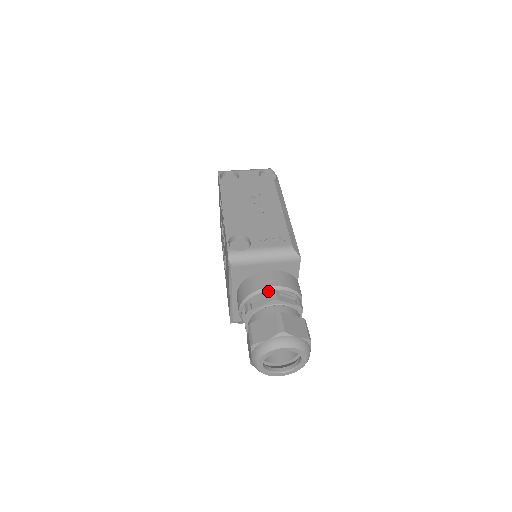
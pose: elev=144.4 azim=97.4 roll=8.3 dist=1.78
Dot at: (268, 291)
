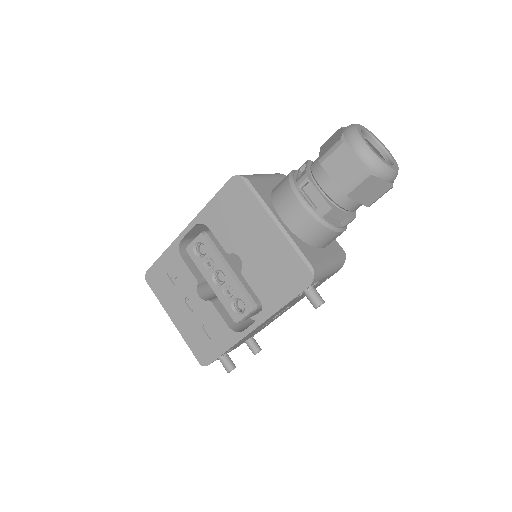
Dot at: (297, 170)
